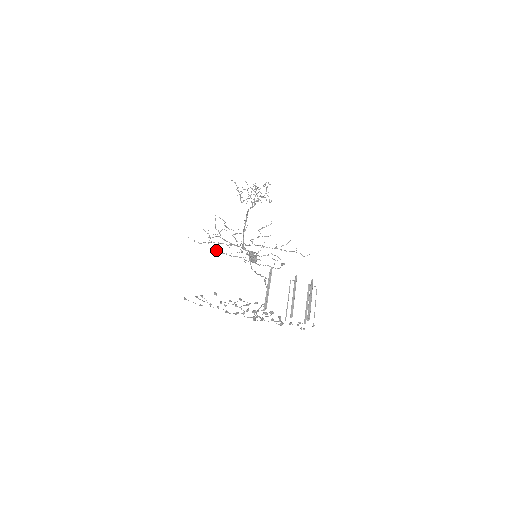
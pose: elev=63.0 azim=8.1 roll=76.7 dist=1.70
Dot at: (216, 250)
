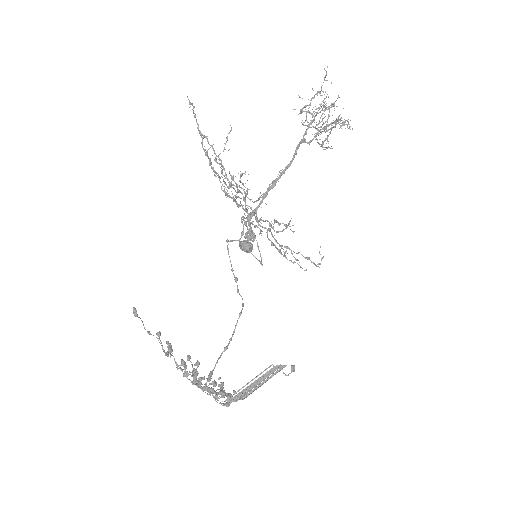
Dot at: occluded
